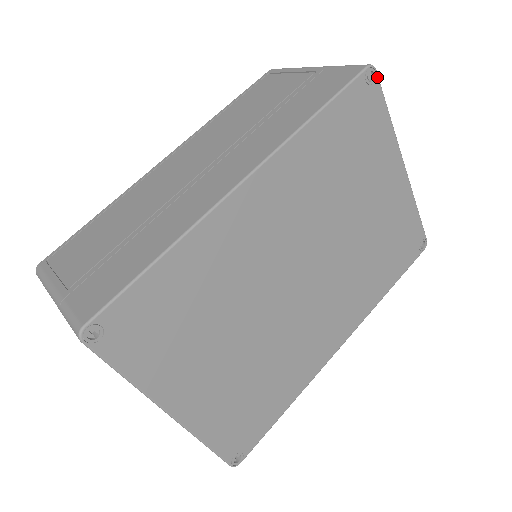
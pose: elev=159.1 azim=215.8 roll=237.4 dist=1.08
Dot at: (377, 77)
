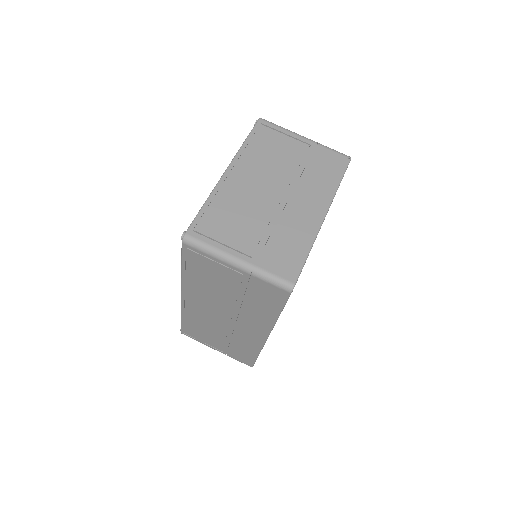
Dot at: occluded
